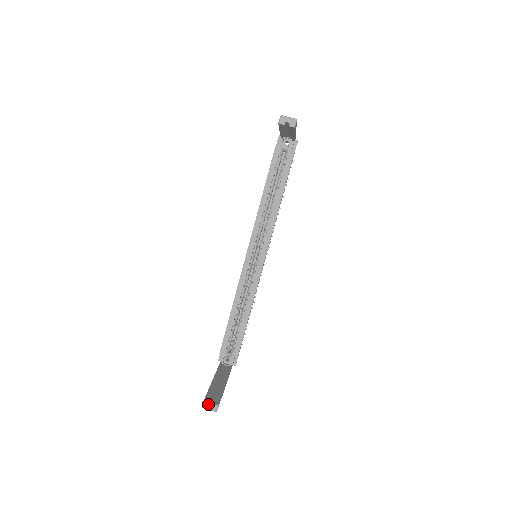
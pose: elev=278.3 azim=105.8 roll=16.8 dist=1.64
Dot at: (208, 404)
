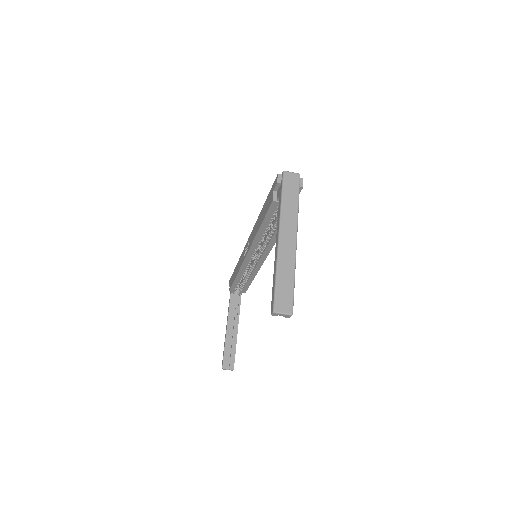
Dot at: (226, 369)
